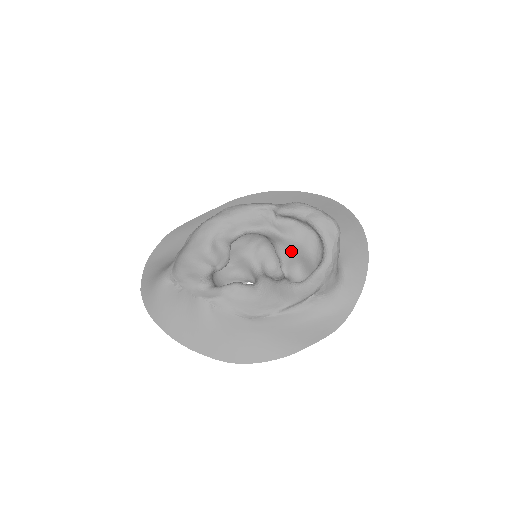
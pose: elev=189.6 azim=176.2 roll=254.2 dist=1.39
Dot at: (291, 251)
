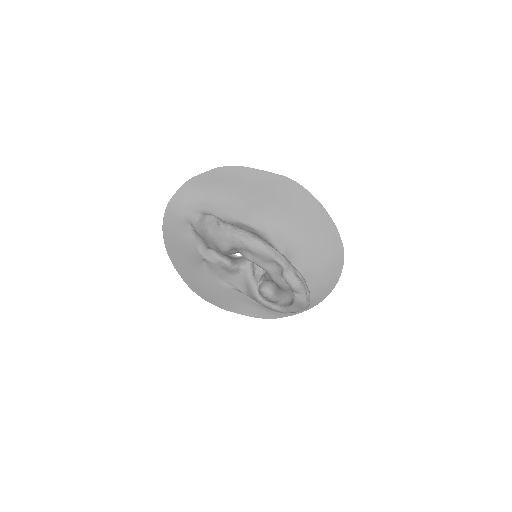
Dot at: occluded
